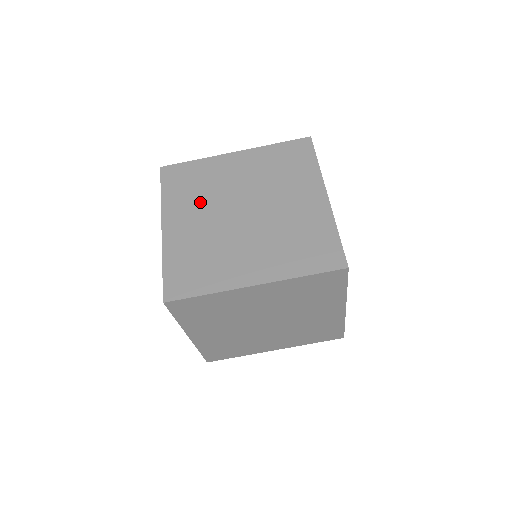
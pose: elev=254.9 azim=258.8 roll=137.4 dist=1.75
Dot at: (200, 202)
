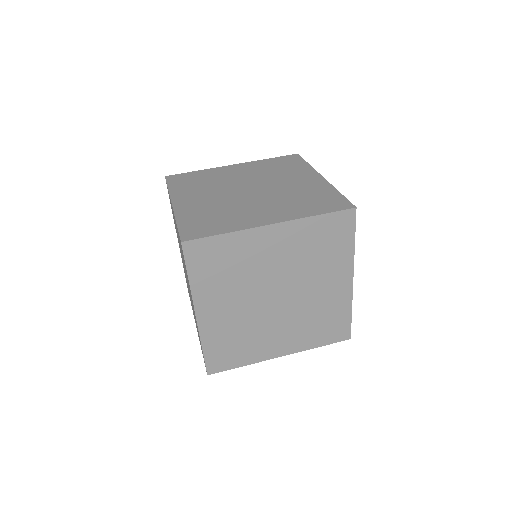
Dot at: (207, 189)
